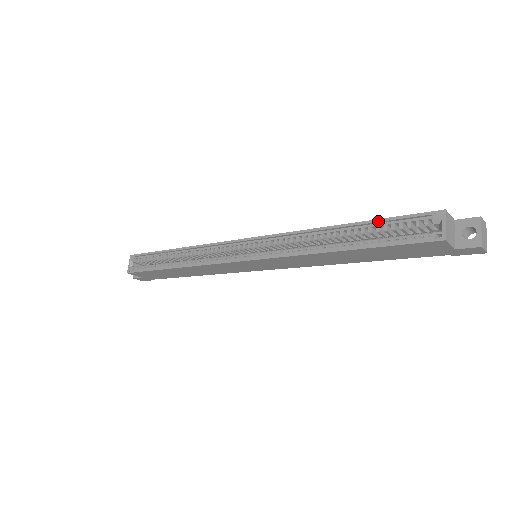
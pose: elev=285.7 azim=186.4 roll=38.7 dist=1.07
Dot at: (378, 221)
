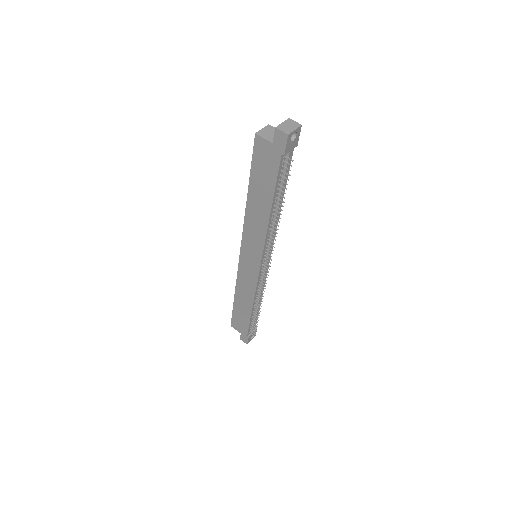
Dot at: occluded
